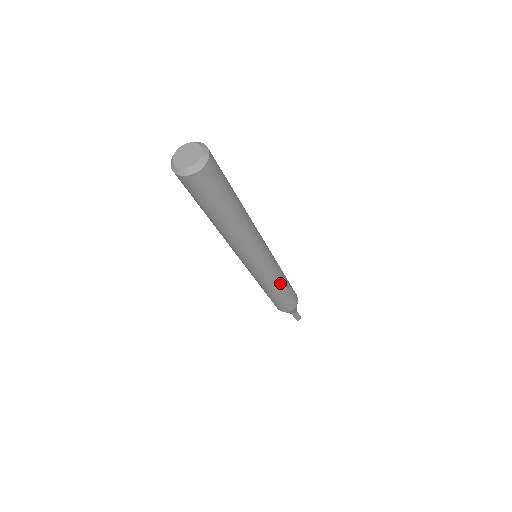
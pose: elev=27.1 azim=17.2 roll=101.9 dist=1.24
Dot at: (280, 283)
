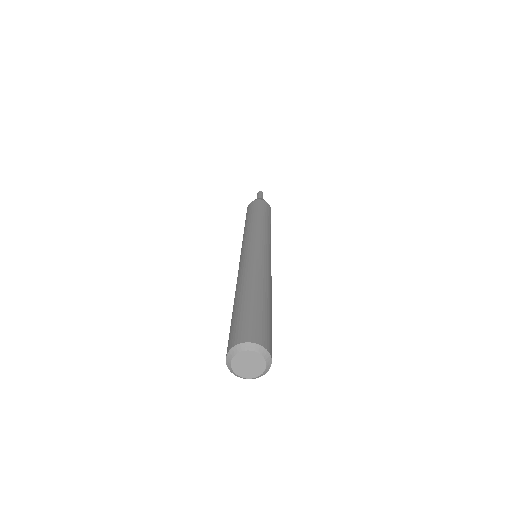
Dot at: occluded
